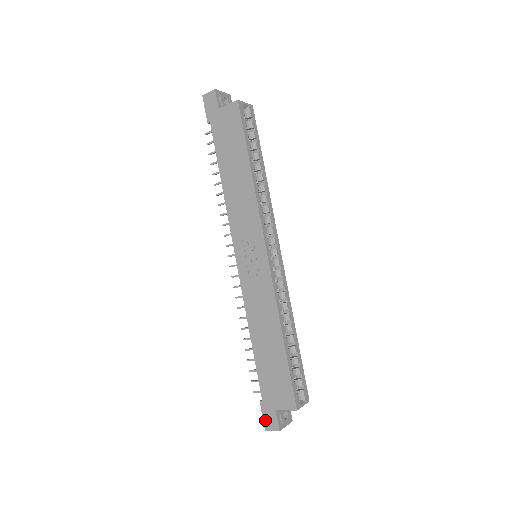
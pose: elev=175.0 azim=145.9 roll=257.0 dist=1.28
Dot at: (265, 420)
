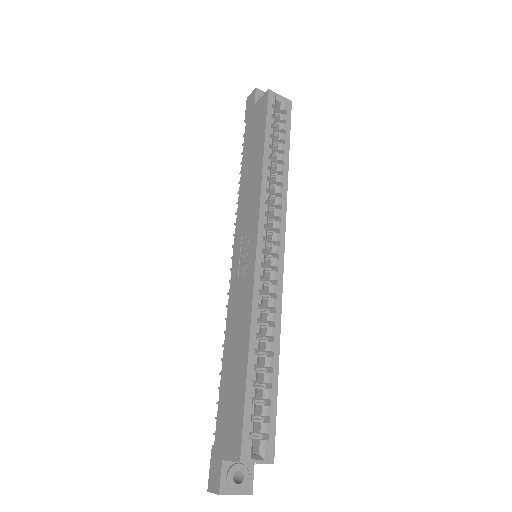
Dot at: (210, 475)
